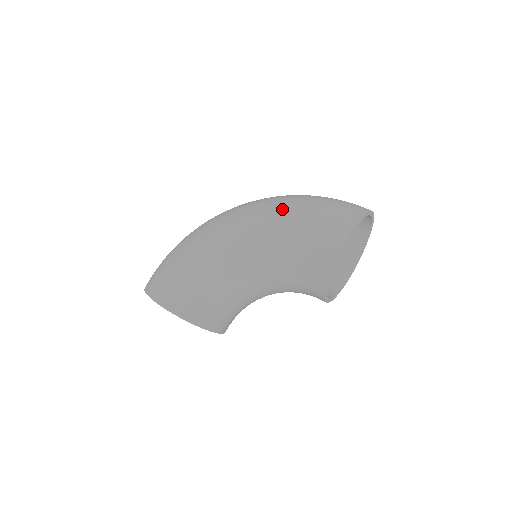
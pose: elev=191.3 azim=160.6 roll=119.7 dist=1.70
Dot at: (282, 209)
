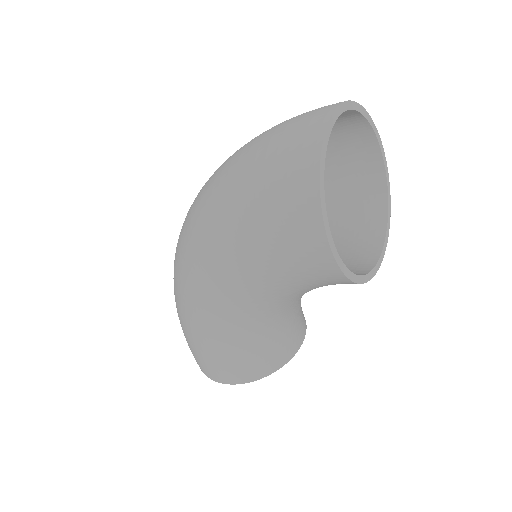
Dot at: (217, 230)
